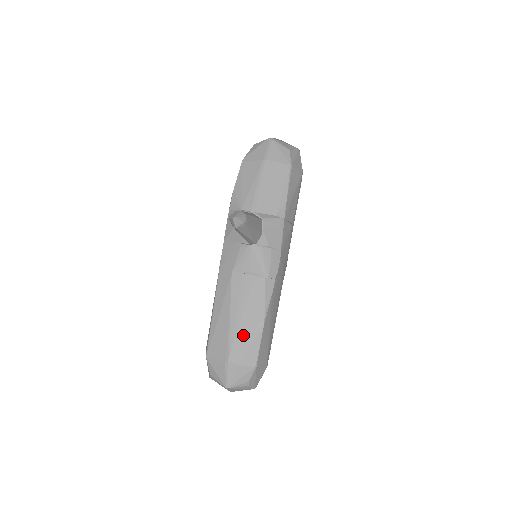
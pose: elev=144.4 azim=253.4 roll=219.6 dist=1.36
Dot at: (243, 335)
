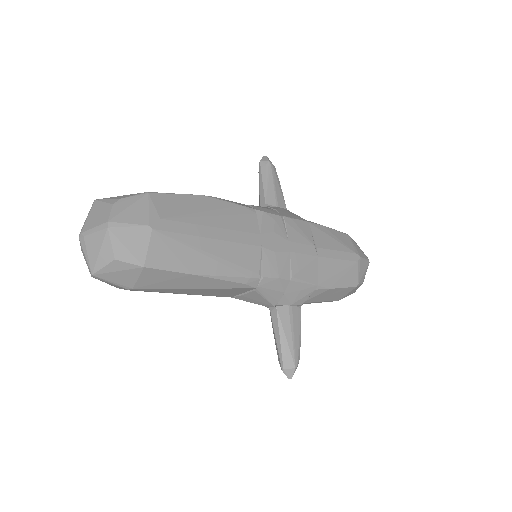
Dot at: occluded
